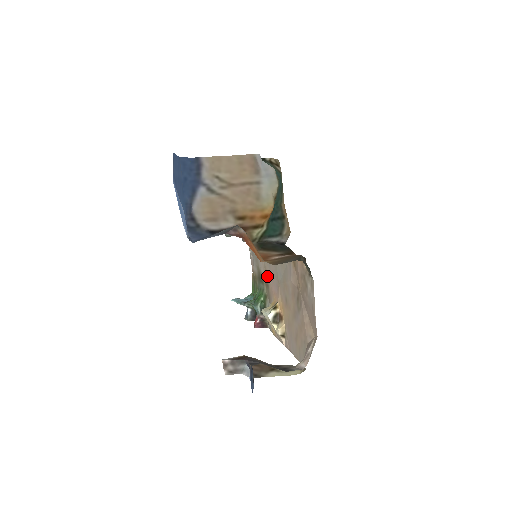
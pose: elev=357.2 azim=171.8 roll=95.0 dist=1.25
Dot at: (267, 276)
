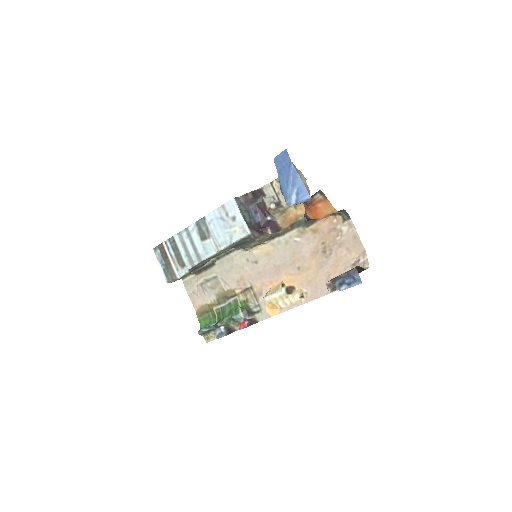
Dot at: (248, 281)
